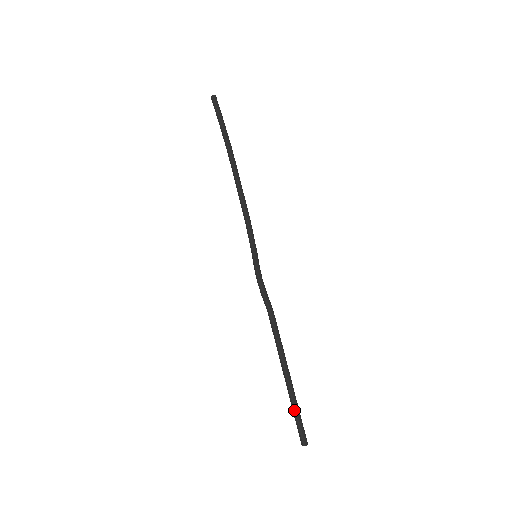
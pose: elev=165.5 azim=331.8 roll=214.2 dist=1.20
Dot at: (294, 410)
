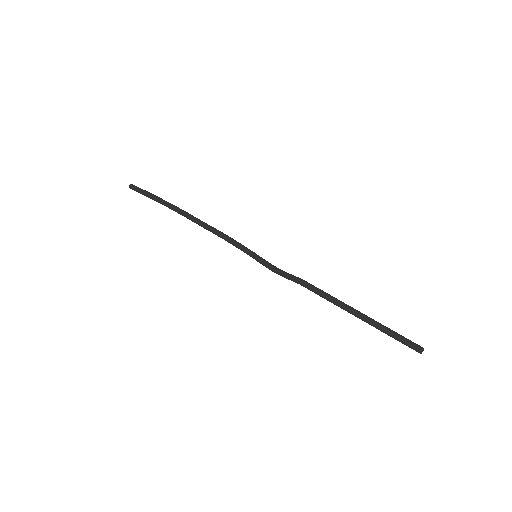
Dot at: (388, 334)
